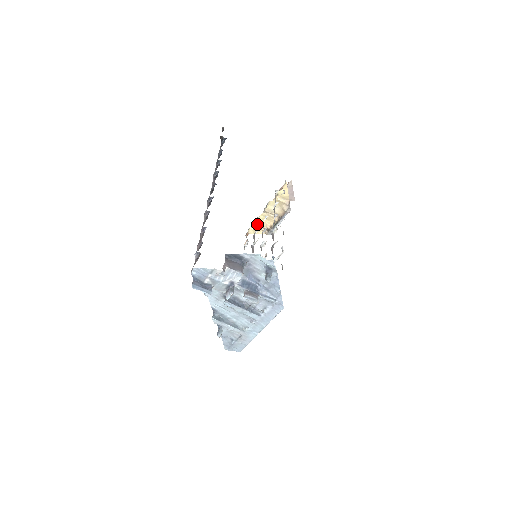
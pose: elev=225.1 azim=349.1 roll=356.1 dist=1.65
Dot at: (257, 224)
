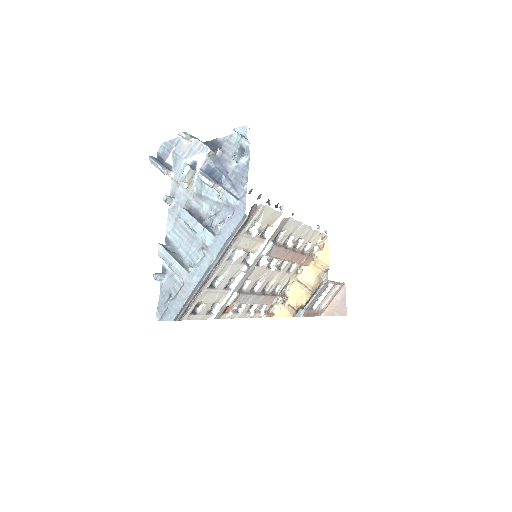
Dot at: (286, 300)
